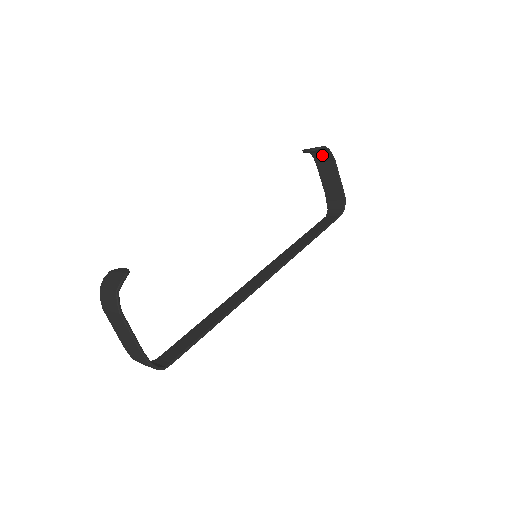
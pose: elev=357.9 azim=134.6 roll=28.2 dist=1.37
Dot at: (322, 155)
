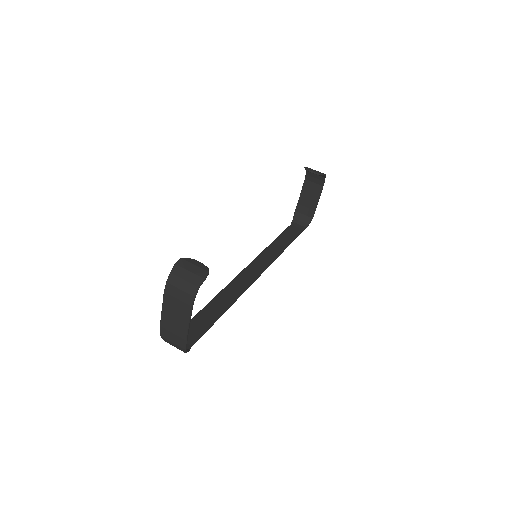
Dot at: (316, 177)
